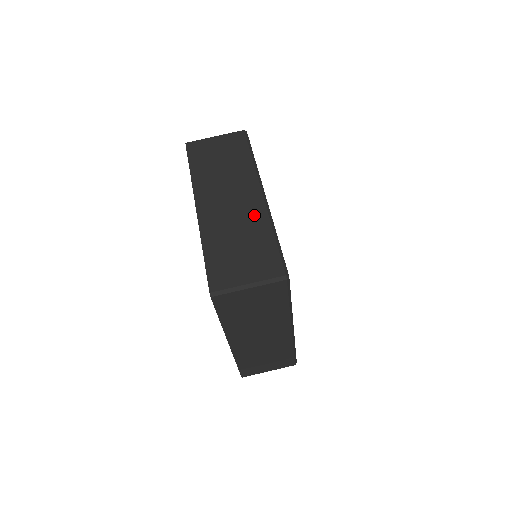
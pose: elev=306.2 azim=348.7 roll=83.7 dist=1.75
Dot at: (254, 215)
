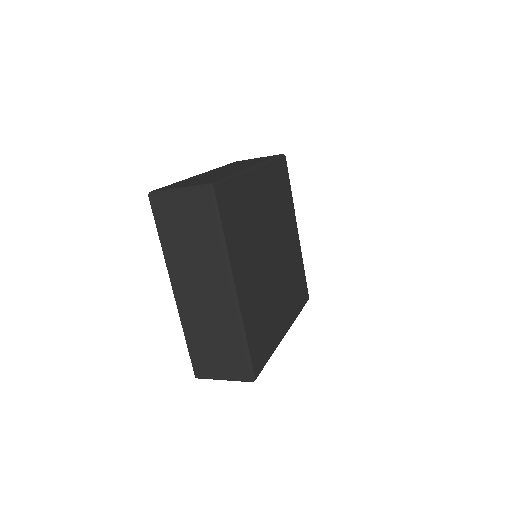
Dot at: (225, 315)
